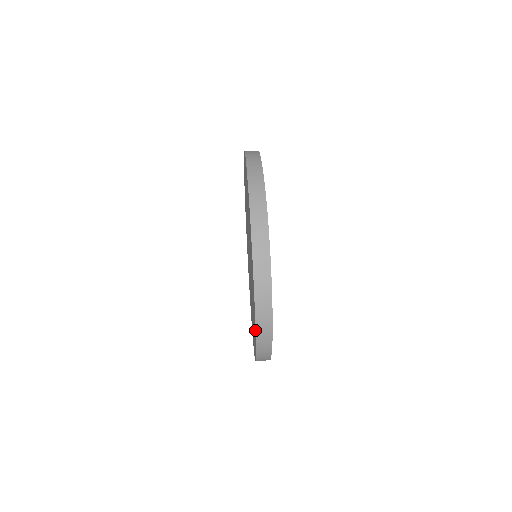
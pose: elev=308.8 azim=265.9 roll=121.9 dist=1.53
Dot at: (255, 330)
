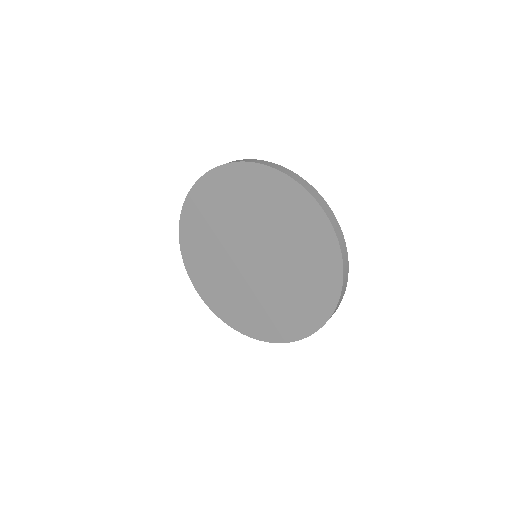
Dot at: (323, 325)
